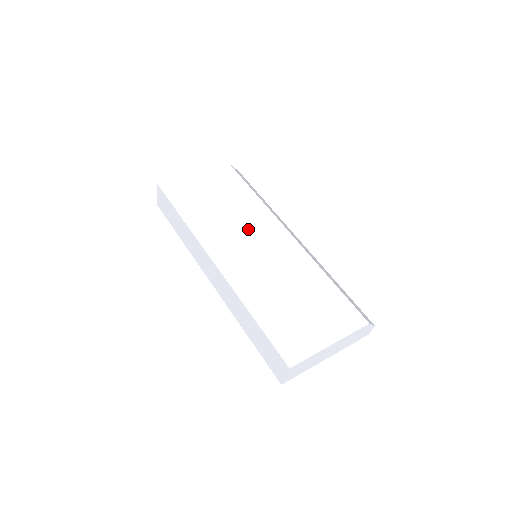
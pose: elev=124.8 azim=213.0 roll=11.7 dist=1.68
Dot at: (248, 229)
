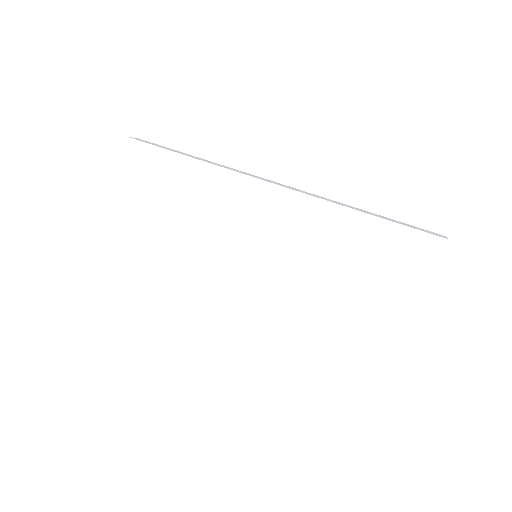
Dot at: (221, 247)
